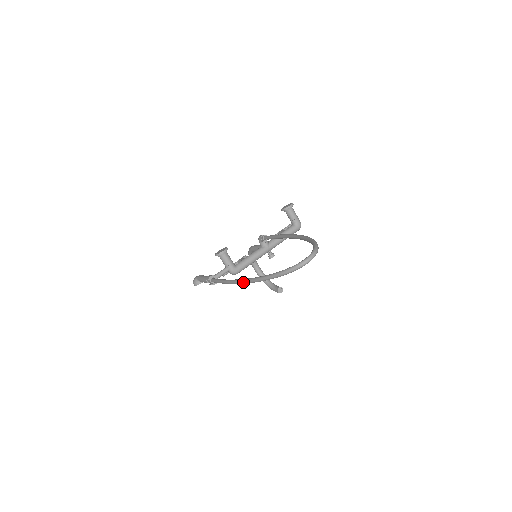
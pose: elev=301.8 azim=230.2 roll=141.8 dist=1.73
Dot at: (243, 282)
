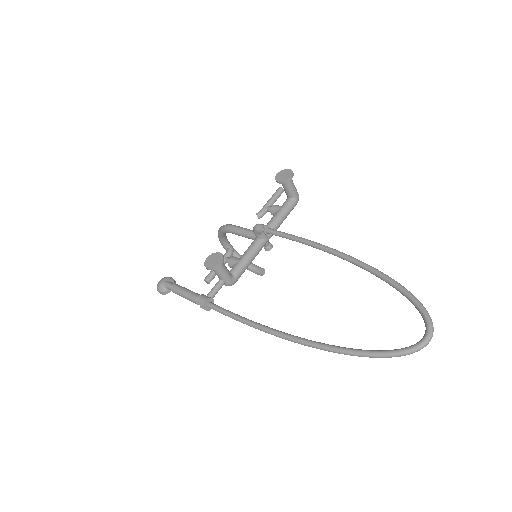
Dot at: occluded
